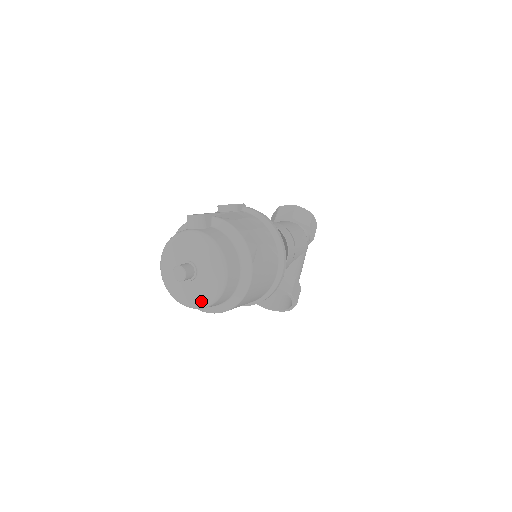
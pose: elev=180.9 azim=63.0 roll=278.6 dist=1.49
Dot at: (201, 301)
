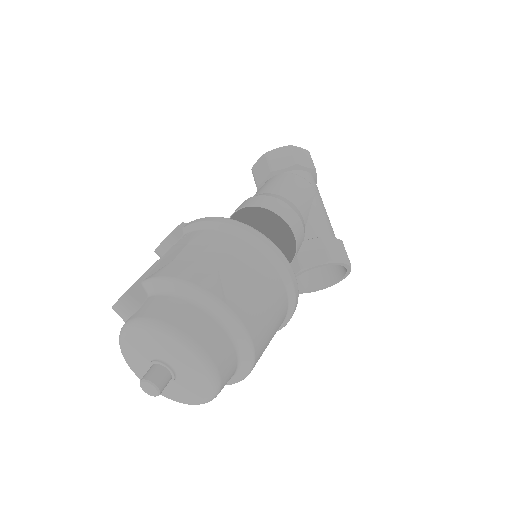
Dot at: (205, 393)
